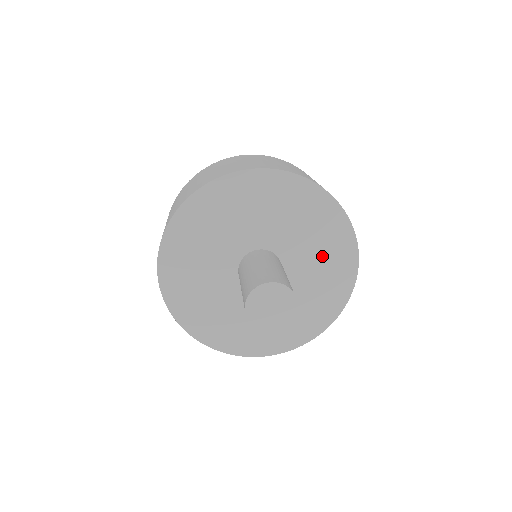
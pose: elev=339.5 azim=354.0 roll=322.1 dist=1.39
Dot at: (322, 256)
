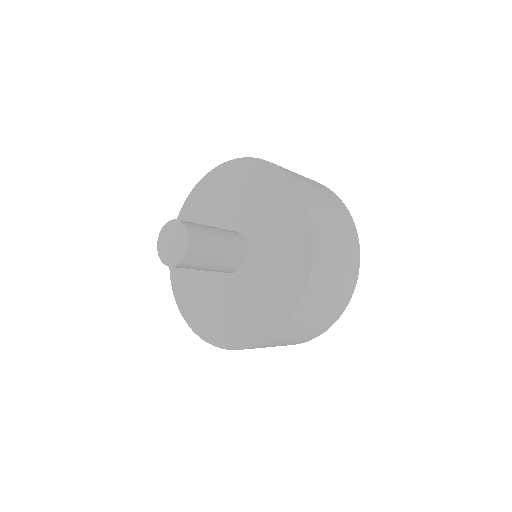
Dot at: (278, 266)
